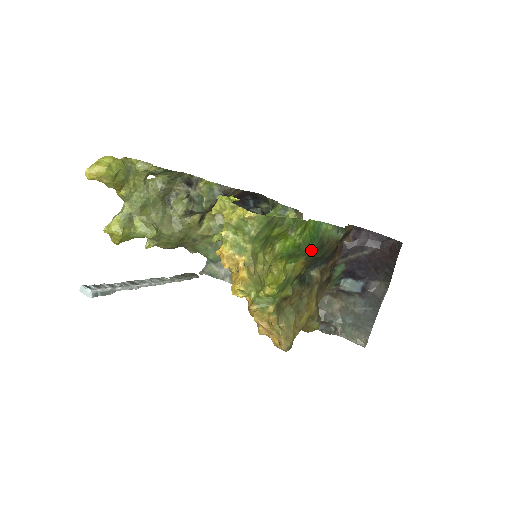
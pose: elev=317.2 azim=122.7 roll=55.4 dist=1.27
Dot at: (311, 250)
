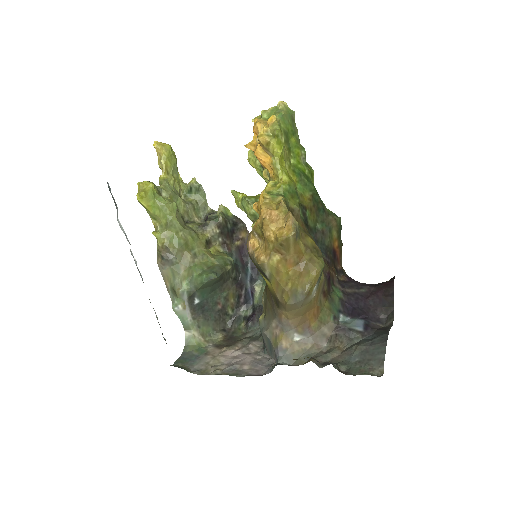
Dot at: (316, 192)
